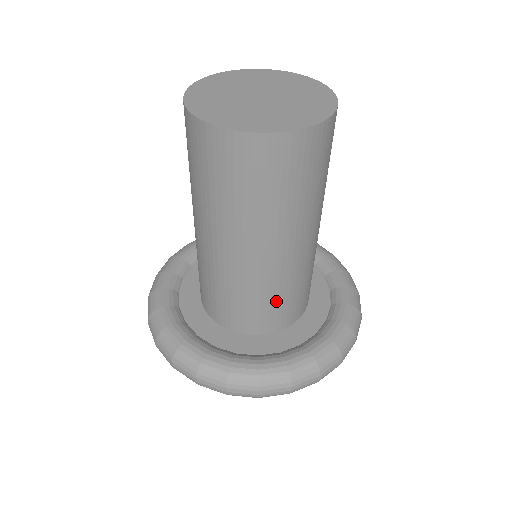
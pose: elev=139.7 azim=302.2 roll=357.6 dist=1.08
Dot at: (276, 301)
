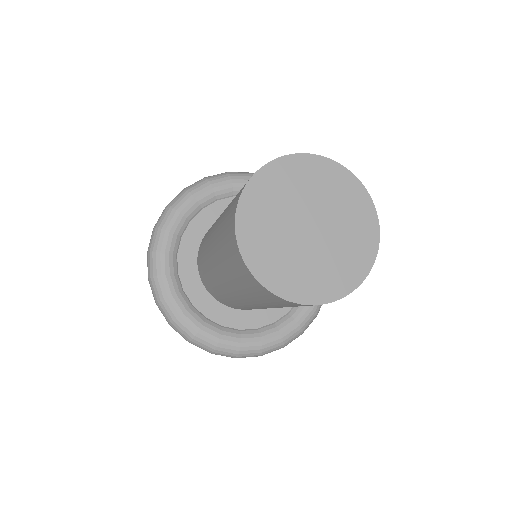
Dot at: occluded
